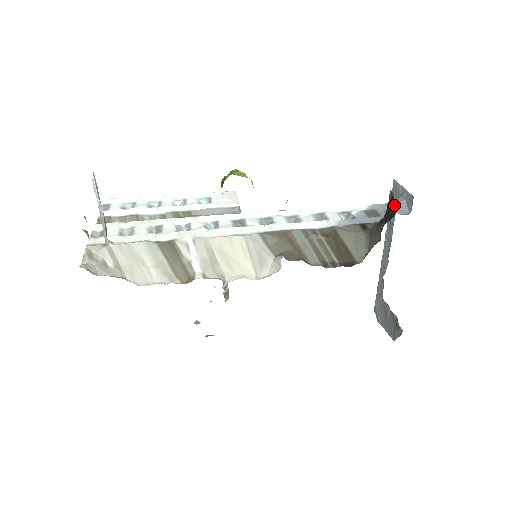
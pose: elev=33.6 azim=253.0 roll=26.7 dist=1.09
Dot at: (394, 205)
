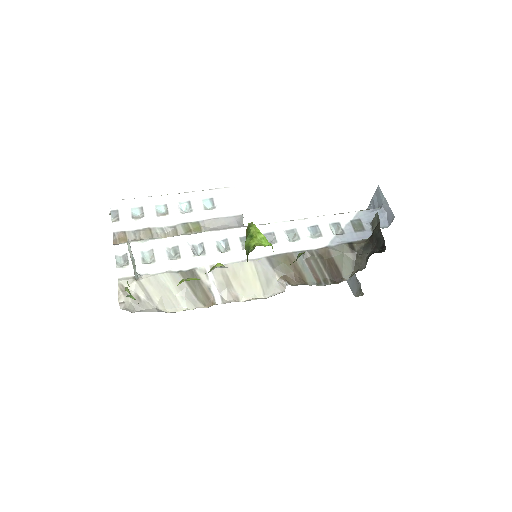
Dot at: (380, 238)
